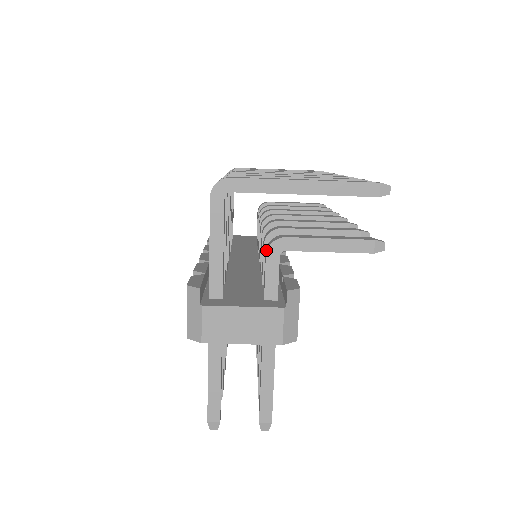
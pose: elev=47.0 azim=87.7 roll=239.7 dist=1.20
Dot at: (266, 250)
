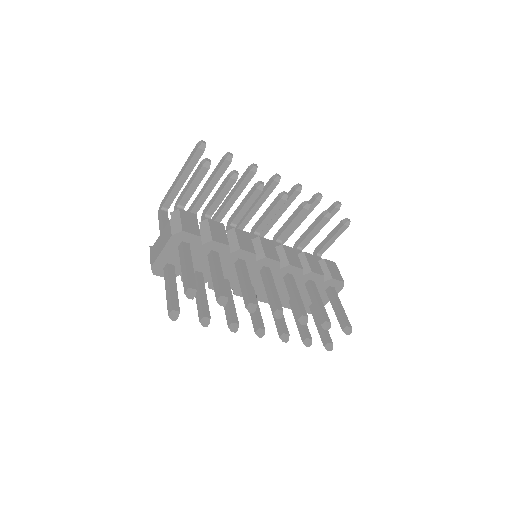
Dot at: occluded
